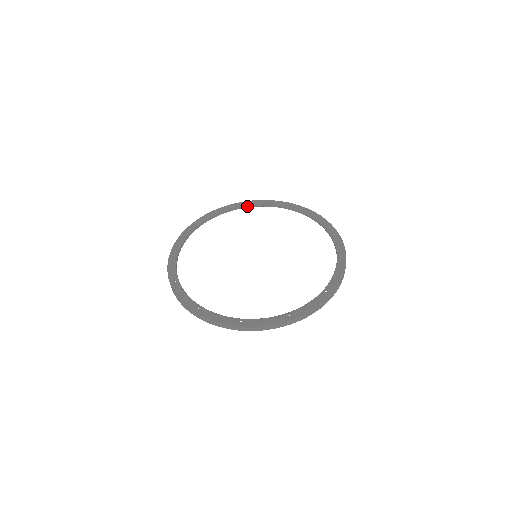
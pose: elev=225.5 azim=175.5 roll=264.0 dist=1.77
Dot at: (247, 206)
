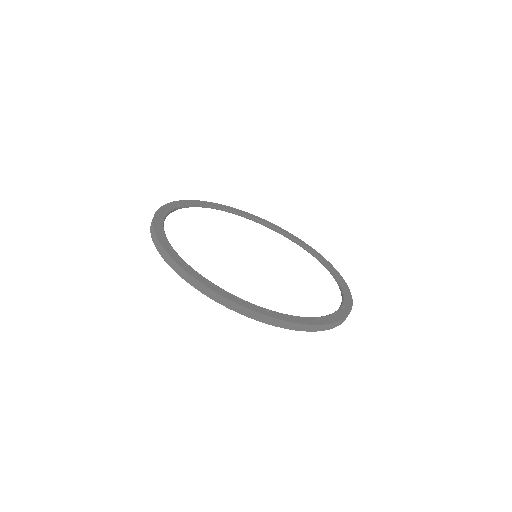
Dot at: (267, 224)
